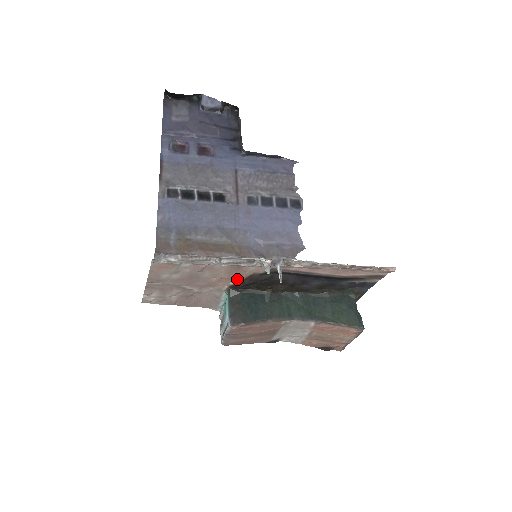
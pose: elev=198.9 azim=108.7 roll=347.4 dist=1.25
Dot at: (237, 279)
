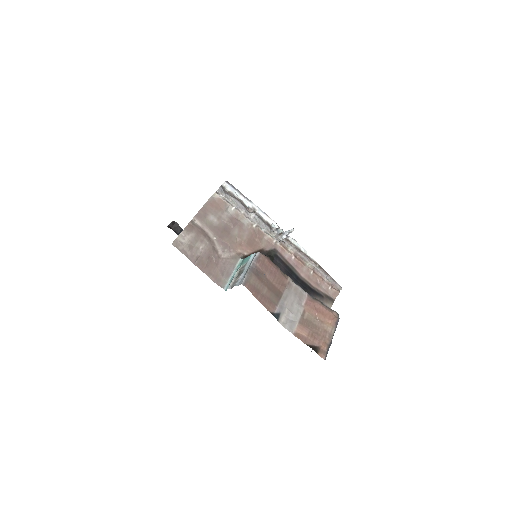
Dot at: (251, 249)
